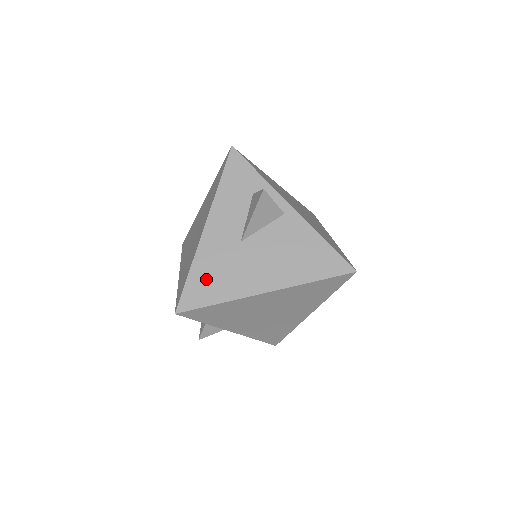
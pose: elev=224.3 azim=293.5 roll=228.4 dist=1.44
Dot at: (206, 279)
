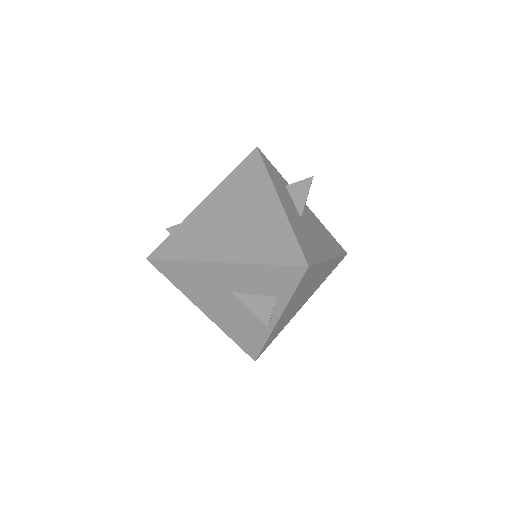
Dot at: (305, 241)
